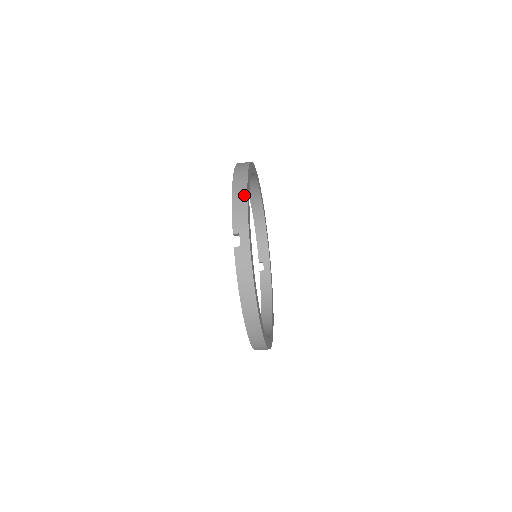
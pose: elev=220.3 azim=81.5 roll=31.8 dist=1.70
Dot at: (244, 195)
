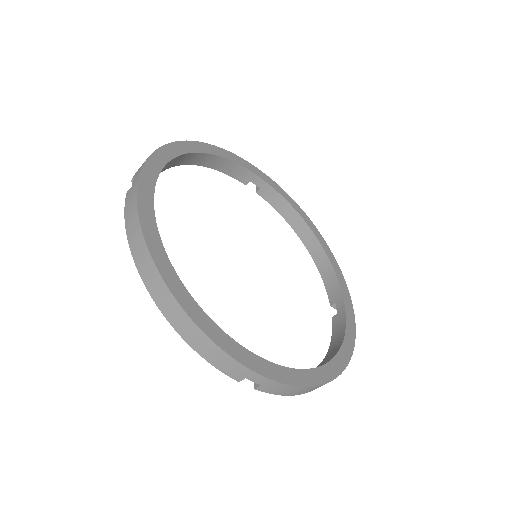
Dot at: (200, 336)
